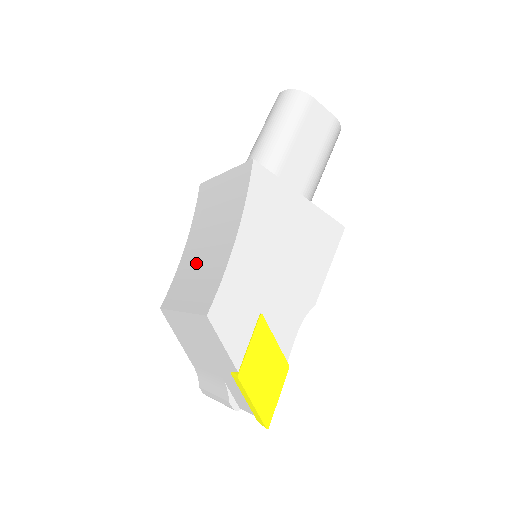
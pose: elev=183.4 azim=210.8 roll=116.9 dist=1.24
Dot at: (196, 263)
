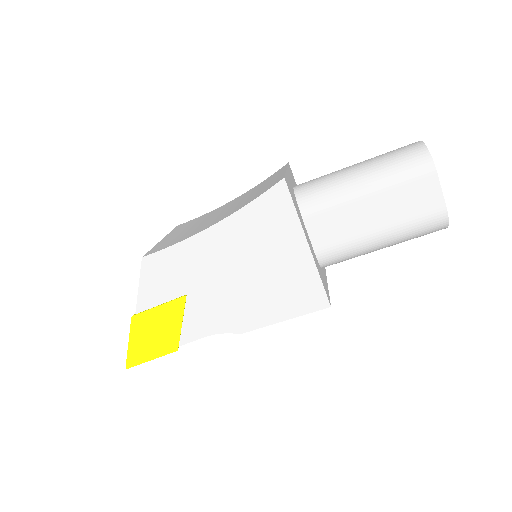
Dot at: (208, 218)
